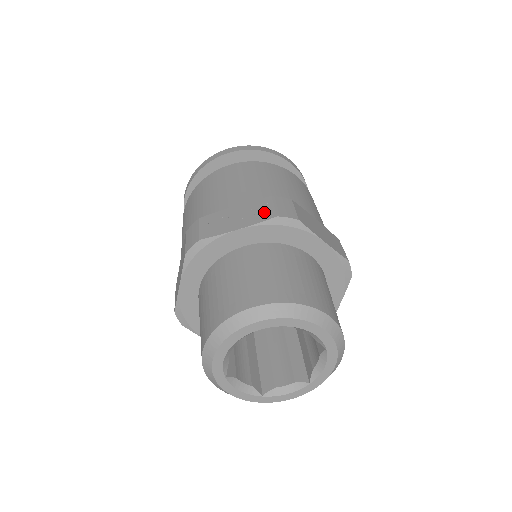
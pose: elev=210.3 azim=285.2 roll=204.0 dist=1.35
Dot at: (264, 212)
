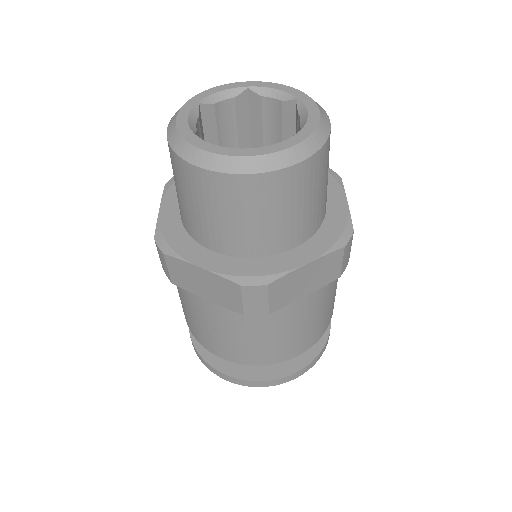
Dot at: occluded
